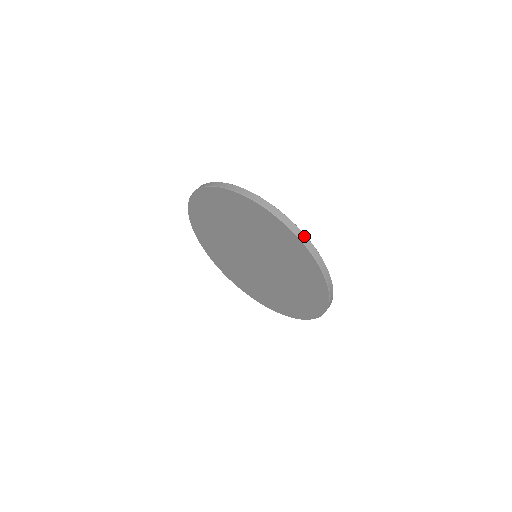
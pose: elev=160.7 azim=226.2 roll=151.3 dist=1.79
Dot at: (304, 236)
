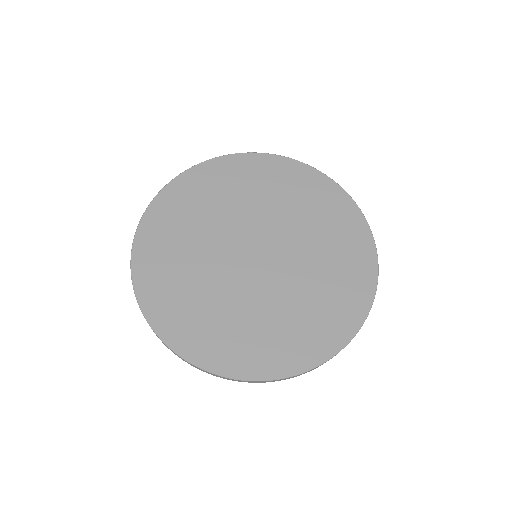
Dot at: occluded
